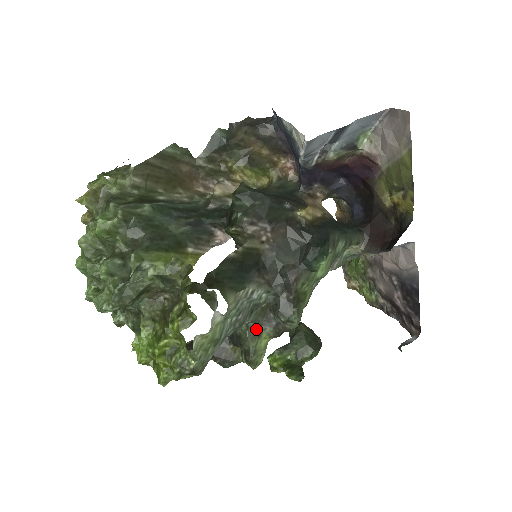
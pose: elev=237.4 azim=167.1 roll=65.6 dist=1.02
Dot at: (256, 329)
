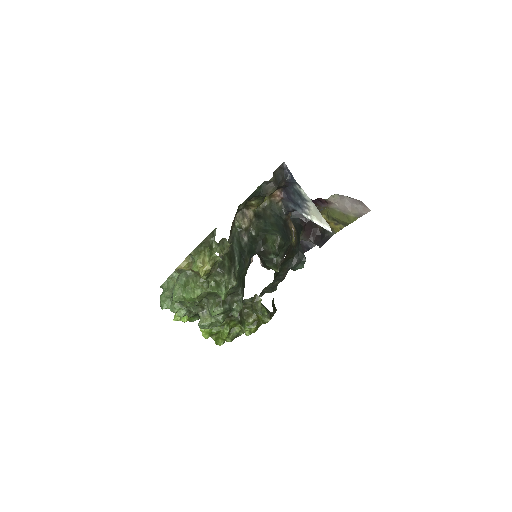
Dot at: occluded
